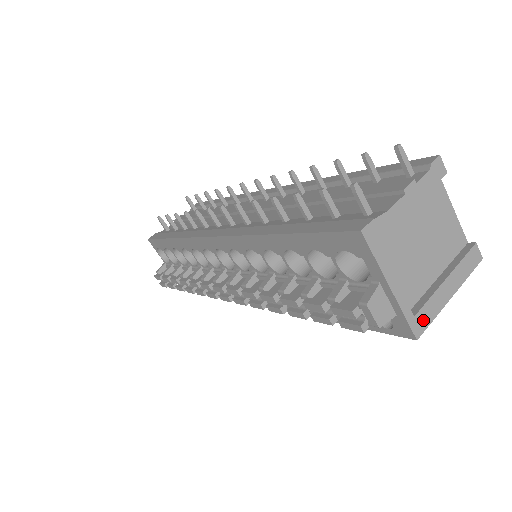
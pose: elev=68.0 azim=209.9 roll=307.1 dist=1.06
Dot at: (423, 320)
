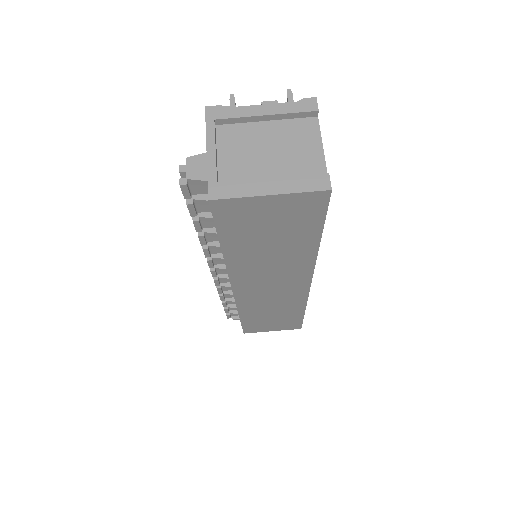
Dot at: (225, 191)
